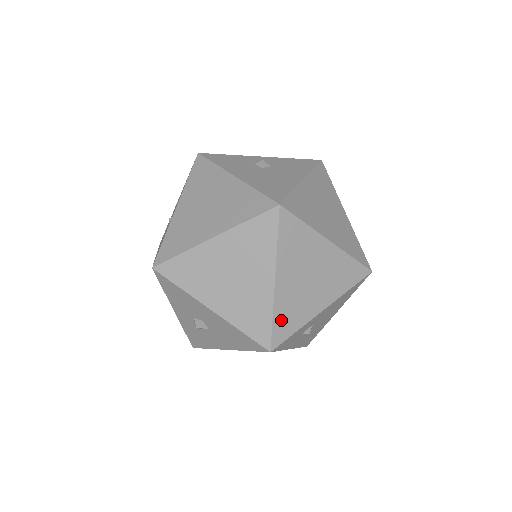
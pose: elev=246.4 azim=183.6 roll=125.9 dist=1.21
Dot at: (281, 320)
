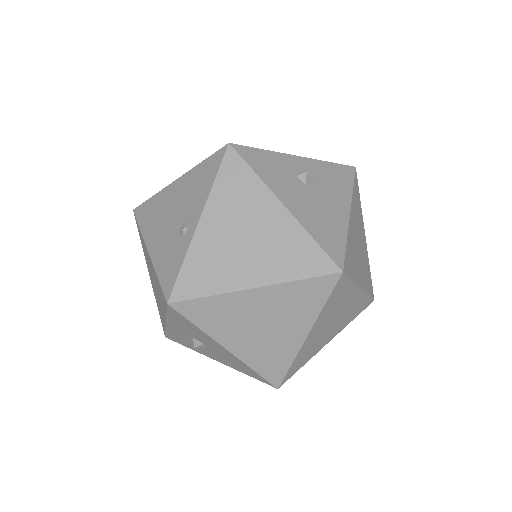
Dot at: (297, 363)
